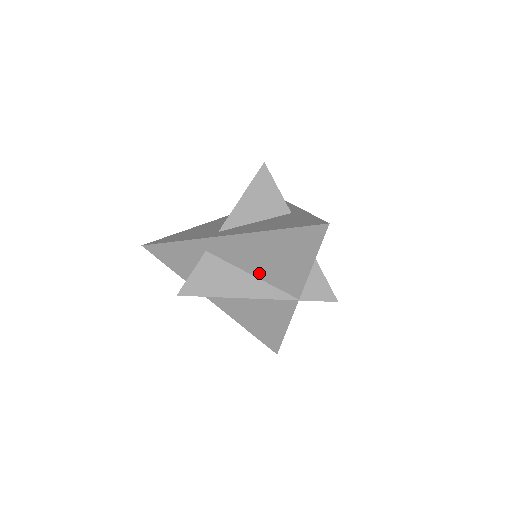
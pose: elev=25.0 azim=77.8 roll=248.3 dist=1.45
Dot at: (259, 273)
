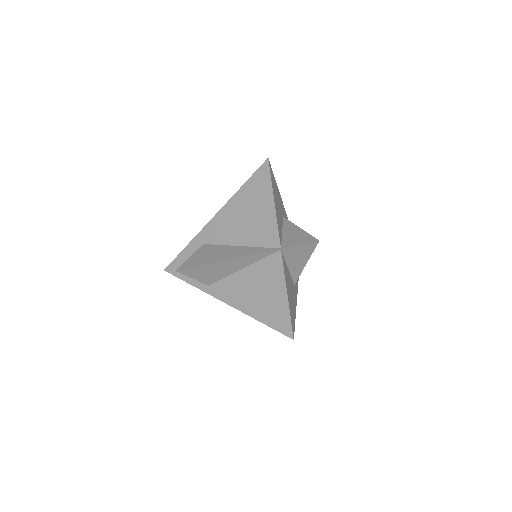
Dot at: (243, 240)
